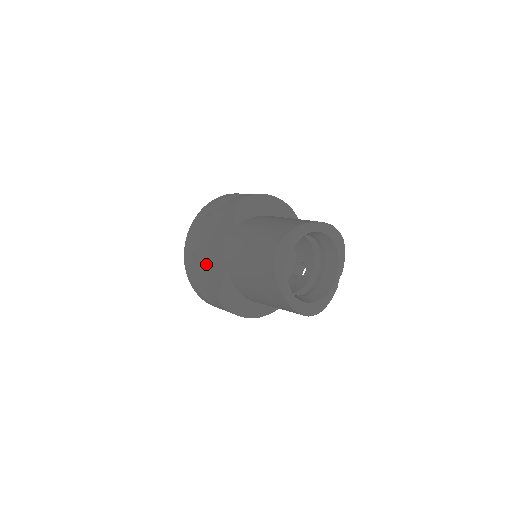
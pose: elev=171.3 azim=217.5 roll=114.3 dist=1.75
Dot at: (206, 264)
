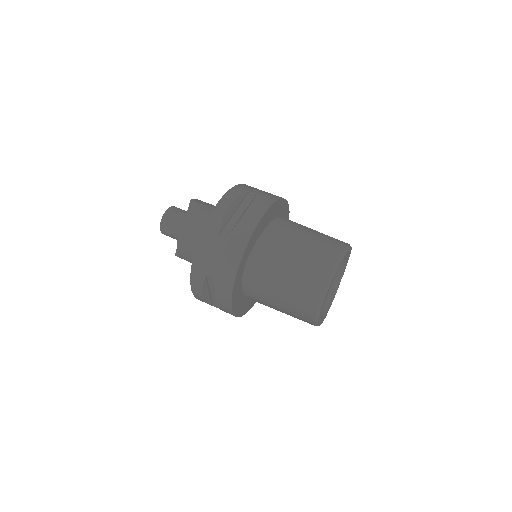
Dot at: (231, 294)
